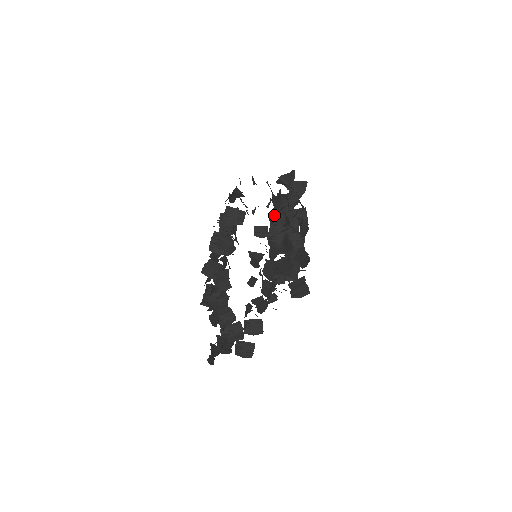
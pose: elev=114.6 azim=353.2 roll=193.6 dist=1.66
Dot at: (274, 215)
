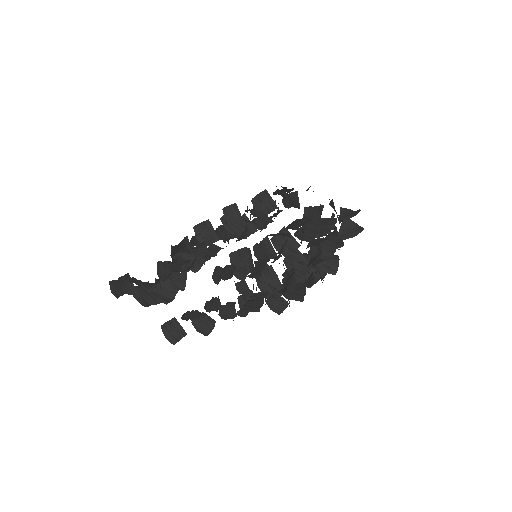
Dot at: (300, 227)
